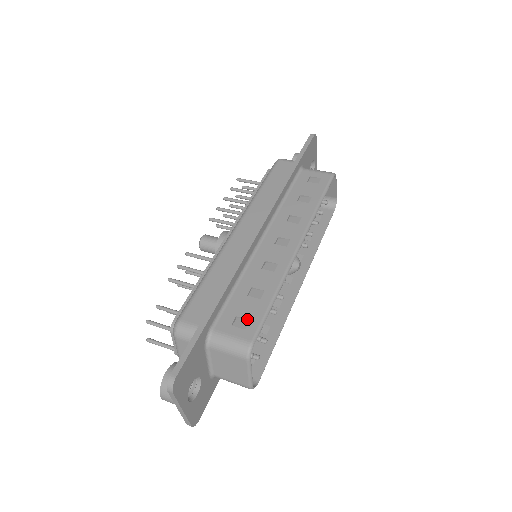
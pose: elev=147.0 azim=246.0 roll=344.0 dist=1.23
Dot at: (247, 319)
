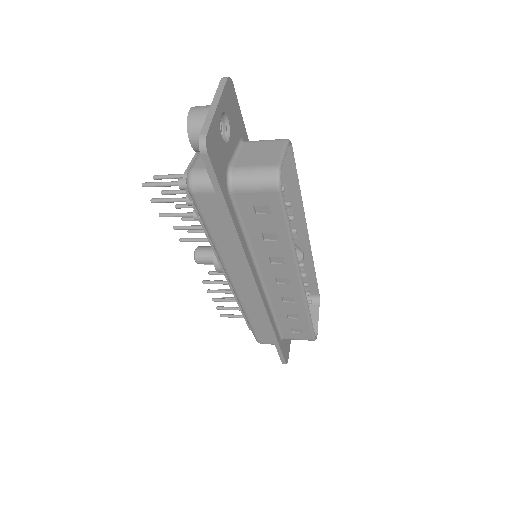
Dot at: occluded
